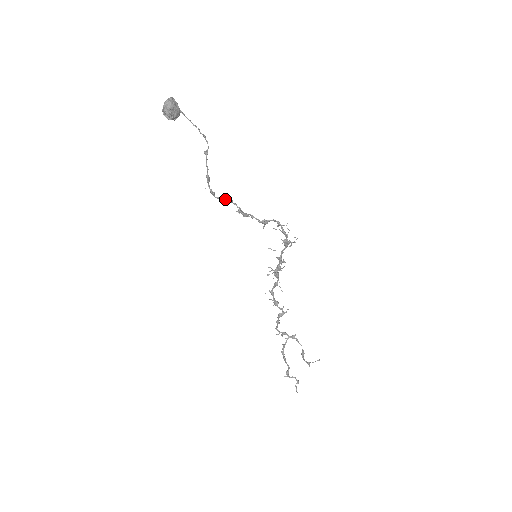
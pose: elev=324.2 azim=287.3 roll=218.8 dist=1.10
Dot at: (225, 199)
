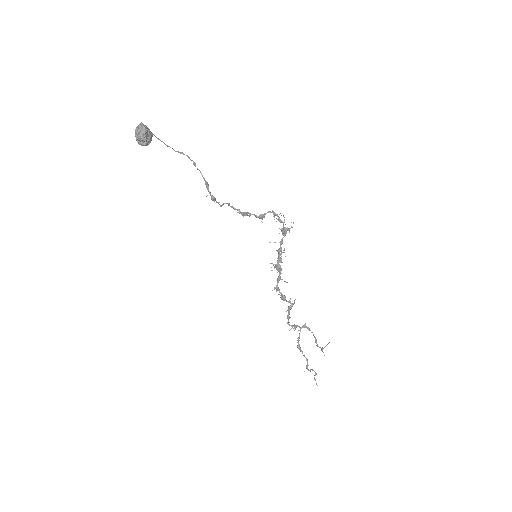
Dot at: (223, 204)
